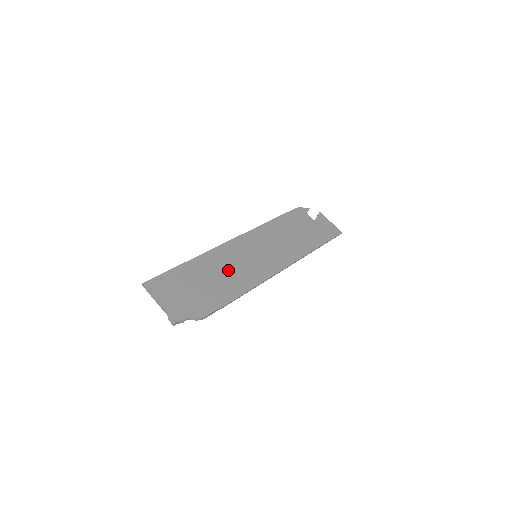
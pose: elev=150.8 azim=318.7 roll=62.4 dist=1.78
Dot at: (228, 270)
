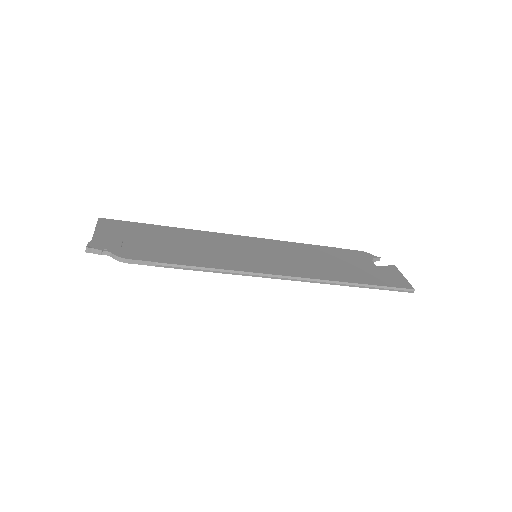
Dot at: (204, 247)
